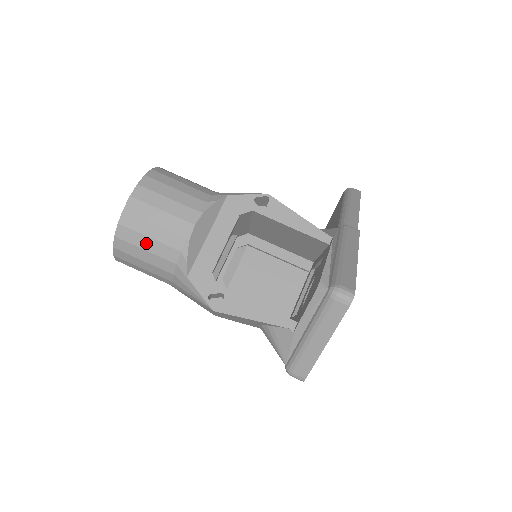
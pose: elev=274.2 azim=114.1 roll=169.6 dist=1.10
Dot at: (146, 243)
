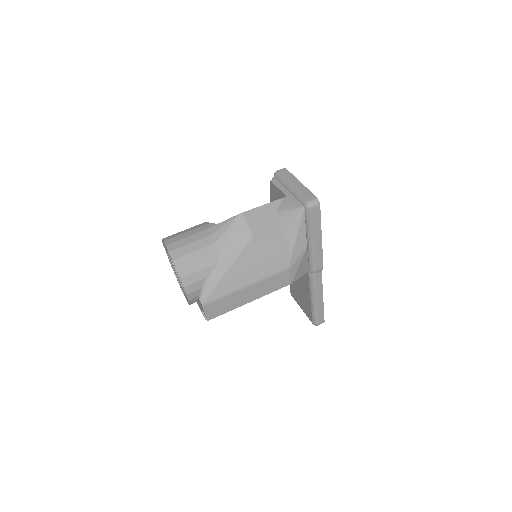
Dot at: (185, 235)
